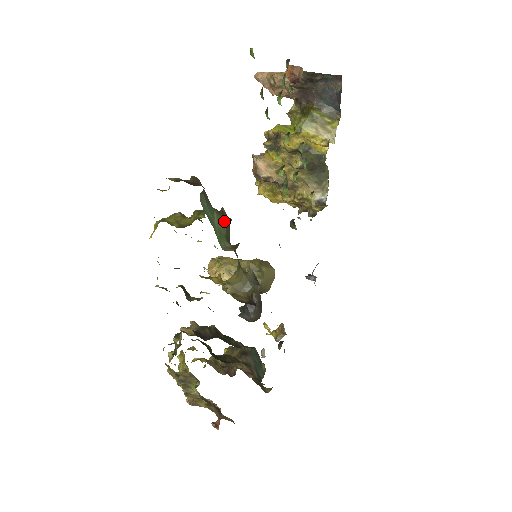
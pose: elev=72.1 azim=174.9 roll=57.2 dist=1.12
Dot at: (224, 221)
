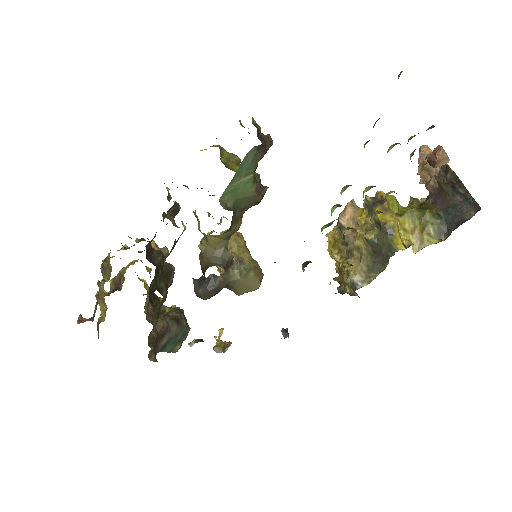
Dot at: (252, 190)
